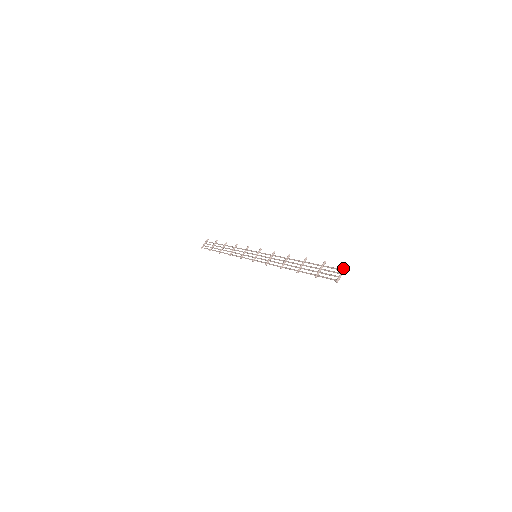
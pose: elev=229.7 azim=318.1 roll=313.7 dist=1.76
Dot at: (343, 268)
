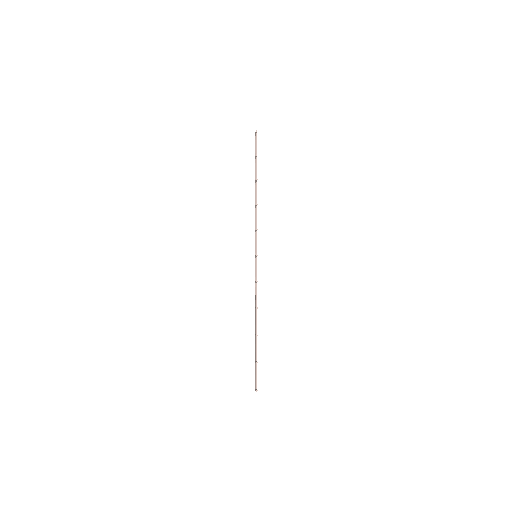
Dot at: (255, 390)
